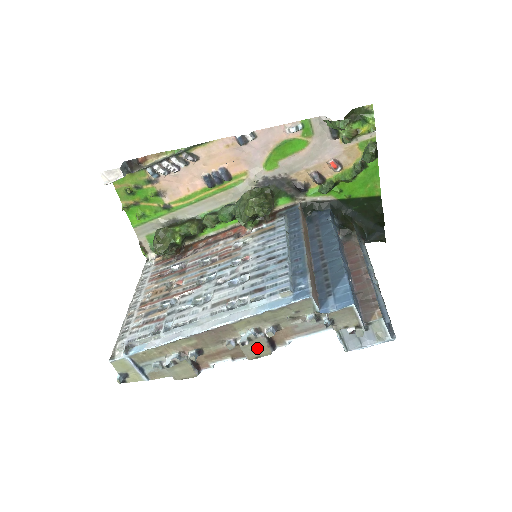
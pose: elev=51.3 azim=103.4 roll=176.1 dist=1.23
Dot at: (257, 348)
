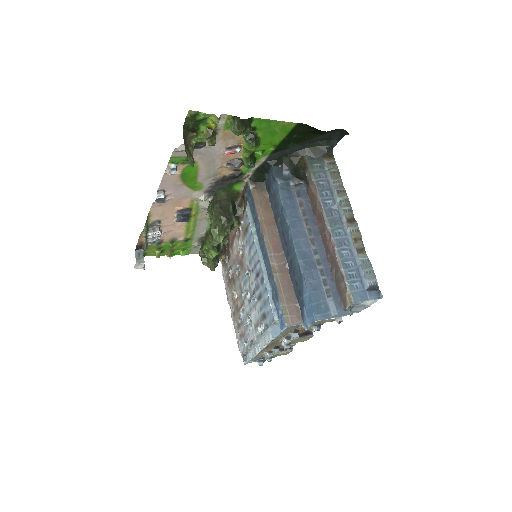
Dot at: (300, 340)
